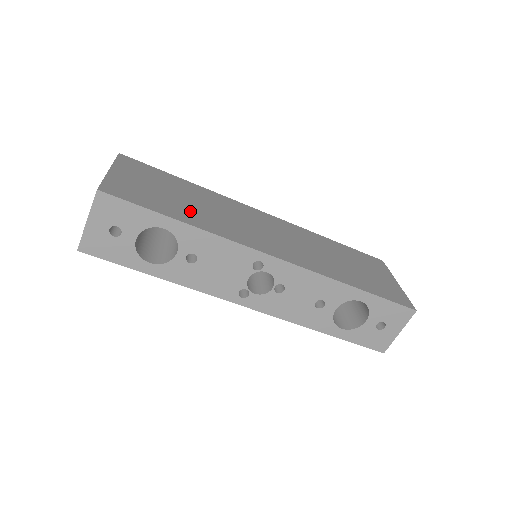
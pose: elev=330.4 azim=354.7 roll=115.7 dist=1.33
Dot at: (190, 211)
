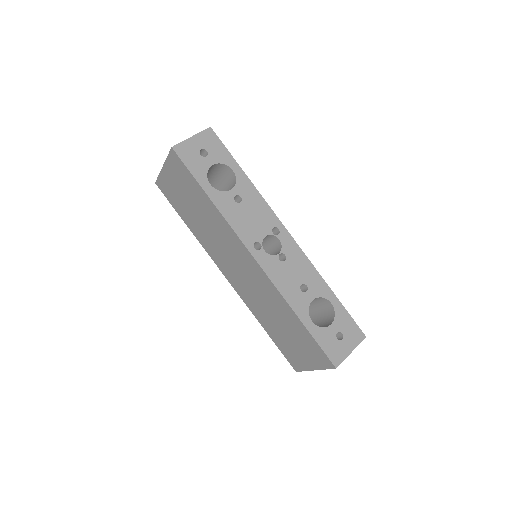
Dot at: occluded
